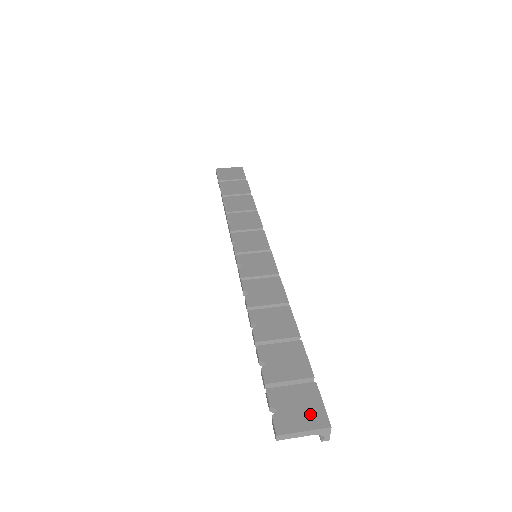
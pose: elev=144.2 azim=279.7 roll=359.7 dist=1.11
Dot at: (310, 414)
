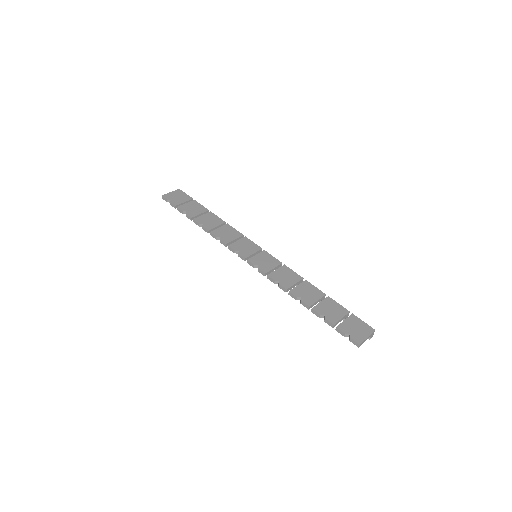
Dot at: (363, 329)
